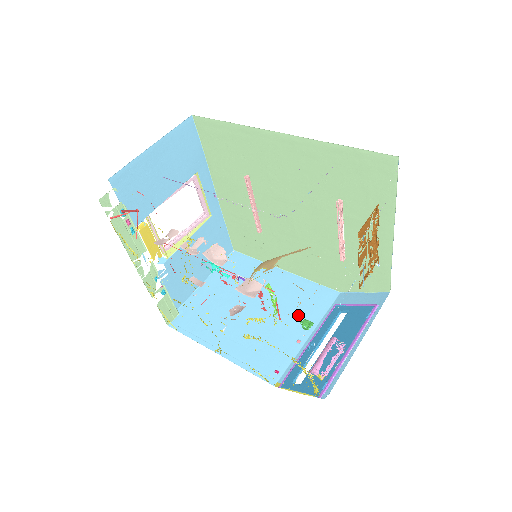
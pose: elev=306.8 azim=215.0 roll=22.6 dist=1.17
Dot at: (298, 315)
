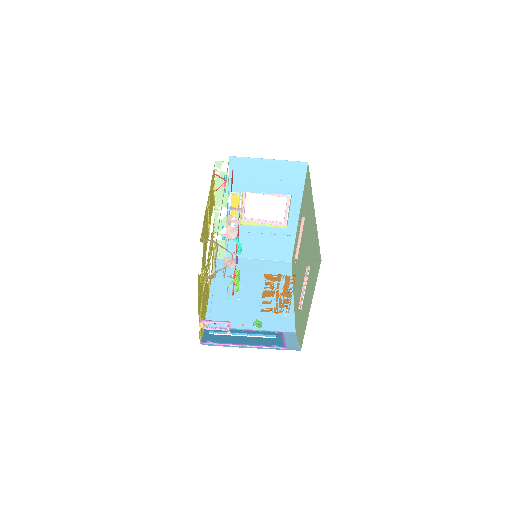
Dot at: (262, 317)
